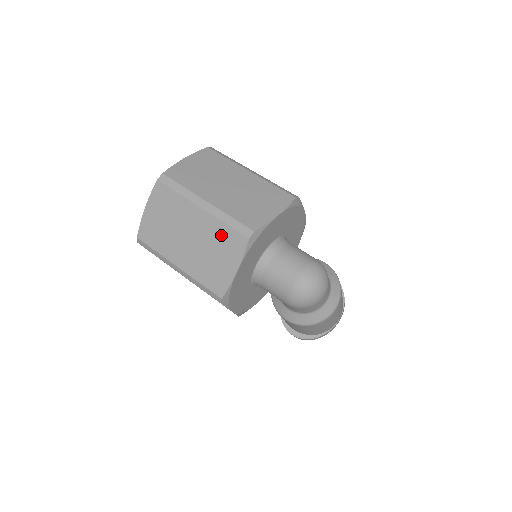
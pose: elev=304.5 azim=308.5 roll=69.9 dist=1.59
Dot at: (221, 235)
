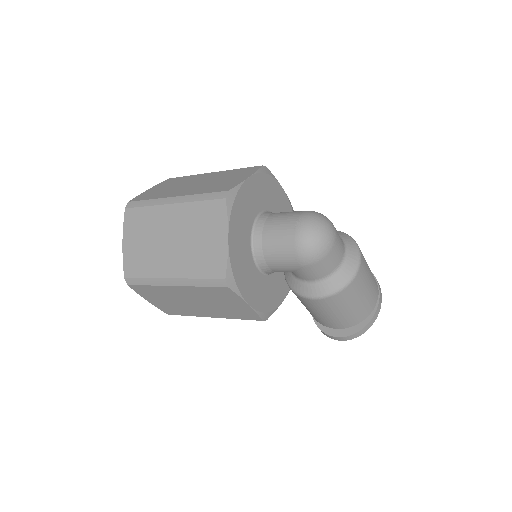
Dot at: (199, 215)
